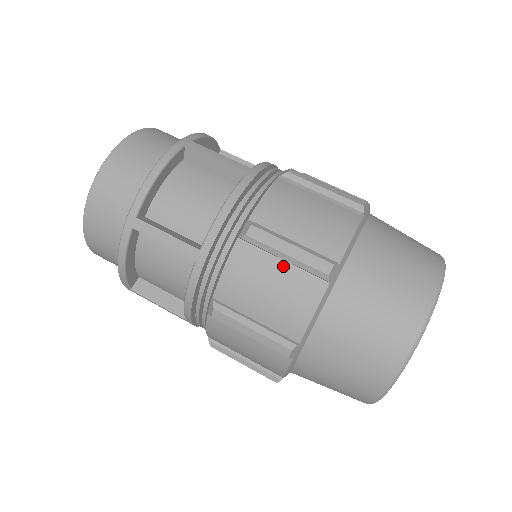
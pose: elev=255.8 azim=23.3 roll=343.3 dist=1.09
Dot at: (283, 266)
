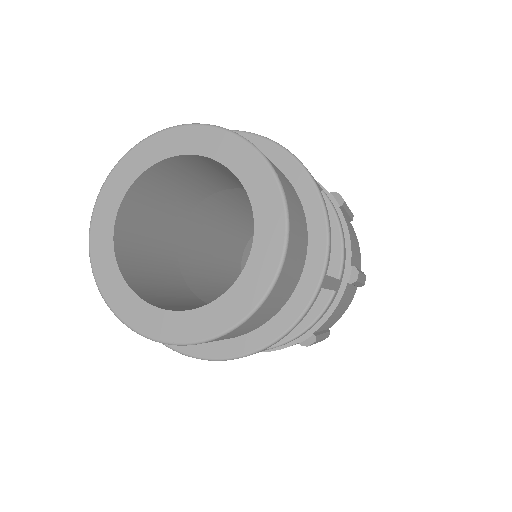
Dot at: occluded
